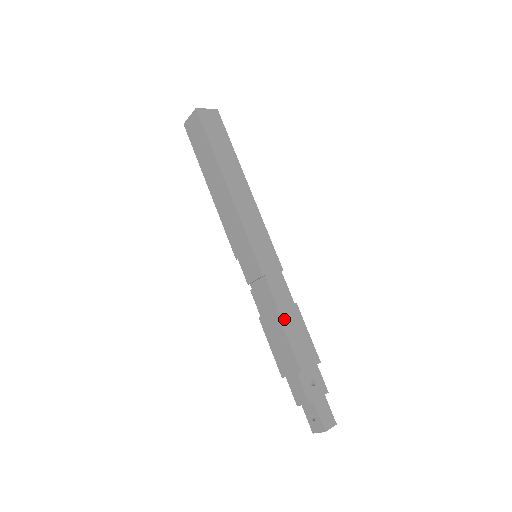
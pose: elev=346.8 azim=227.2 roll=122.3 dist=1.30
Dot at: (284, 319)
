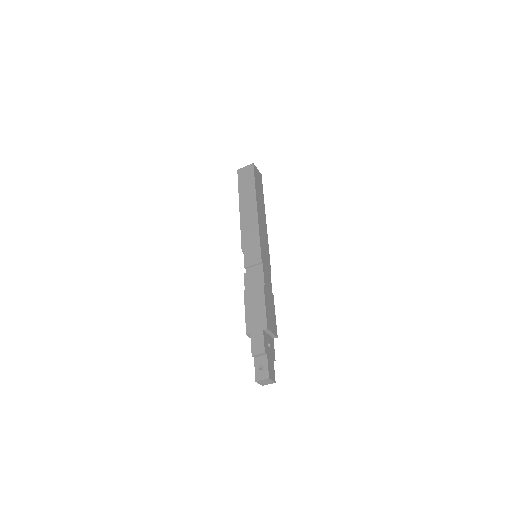
Dot at: (266, 293)
